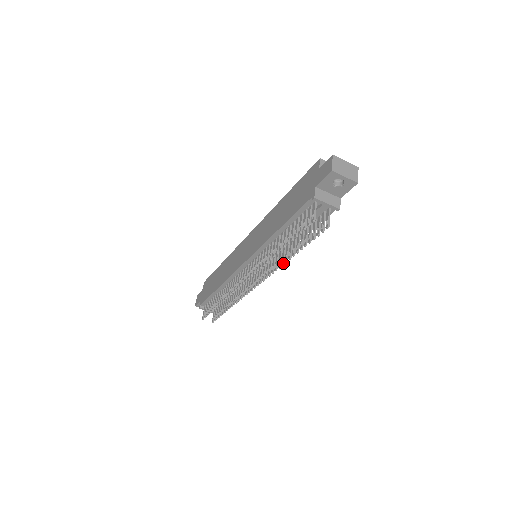
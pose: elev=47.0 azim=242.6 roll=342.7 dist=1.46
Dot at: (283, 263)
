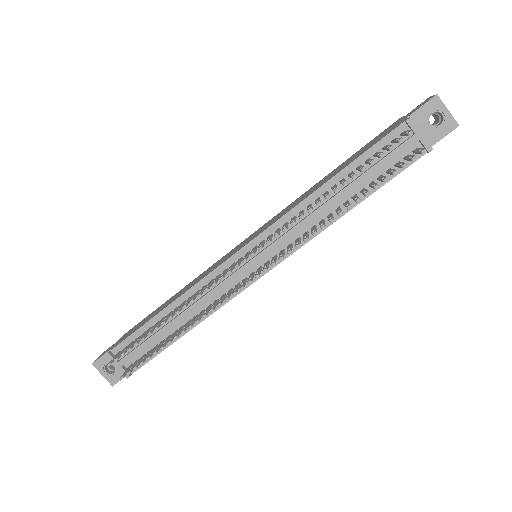
Dot at: (324, 224)
